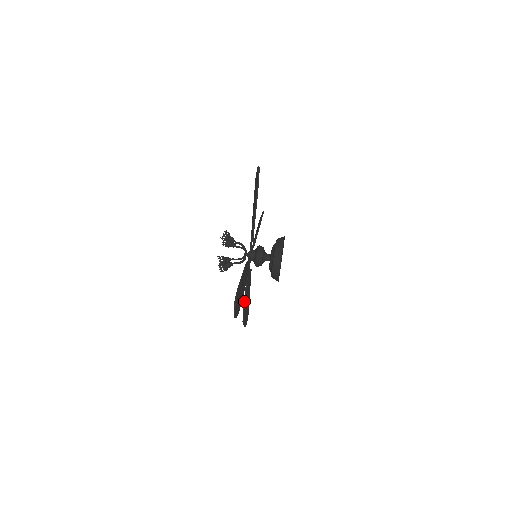
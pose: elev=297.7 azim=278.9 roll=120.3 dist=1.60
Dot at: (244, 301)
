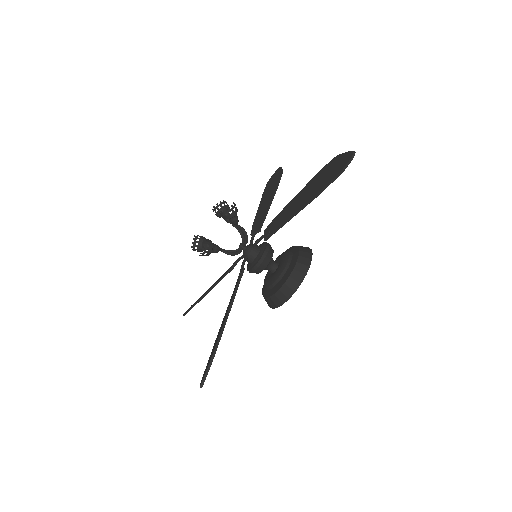
Dot at: (203, 296)
